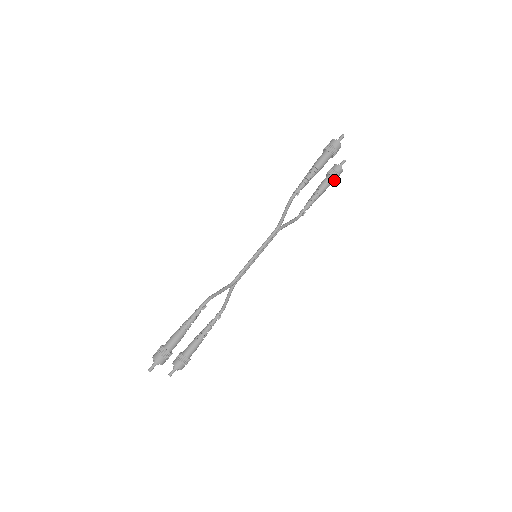
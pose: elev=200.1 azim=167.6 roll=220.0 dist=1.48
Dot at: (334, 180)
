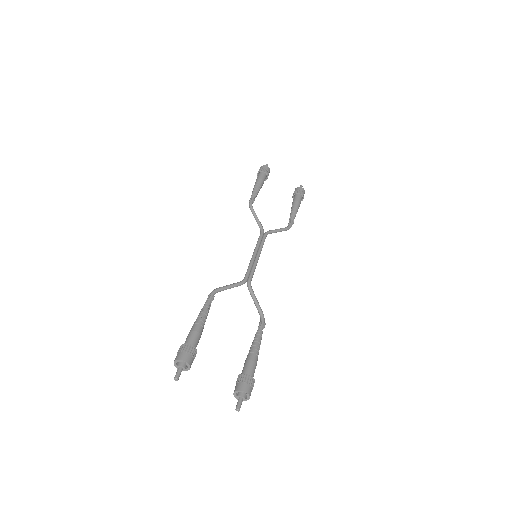
Dot at: (302, 196)
